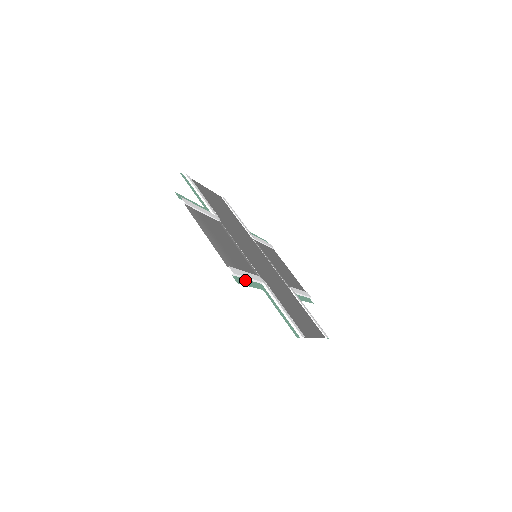
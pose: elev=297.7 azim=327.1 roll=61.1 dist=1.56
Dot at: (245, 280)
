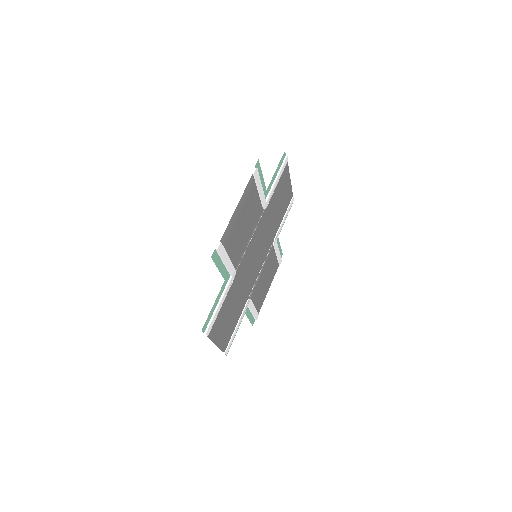
Dot at: (221, 261)
